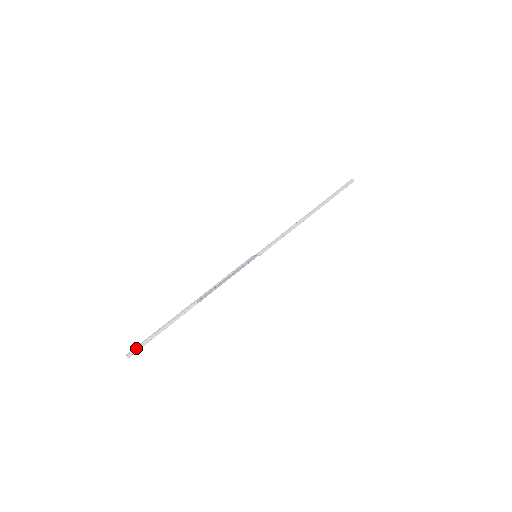
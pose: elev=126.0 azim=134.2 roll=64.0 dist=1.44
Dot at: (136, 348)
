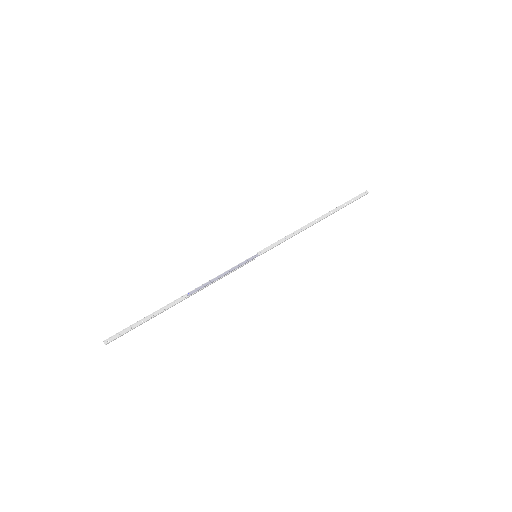
Dot at: (116, 336)
